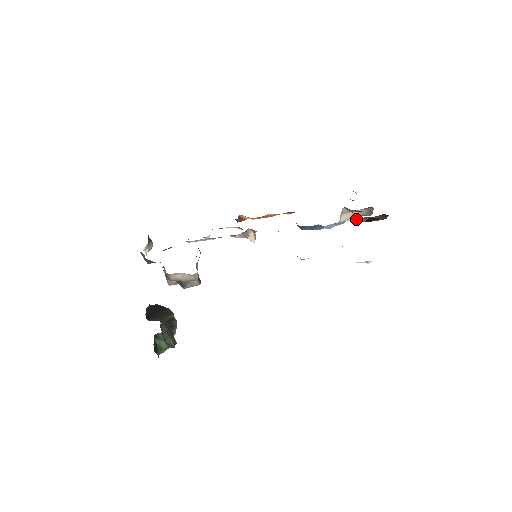
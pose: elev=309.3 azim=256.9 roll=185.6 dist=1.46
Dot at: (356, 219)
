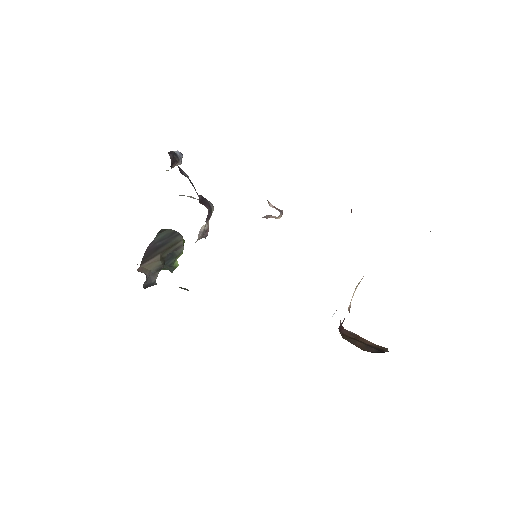
Dot at: occluded
